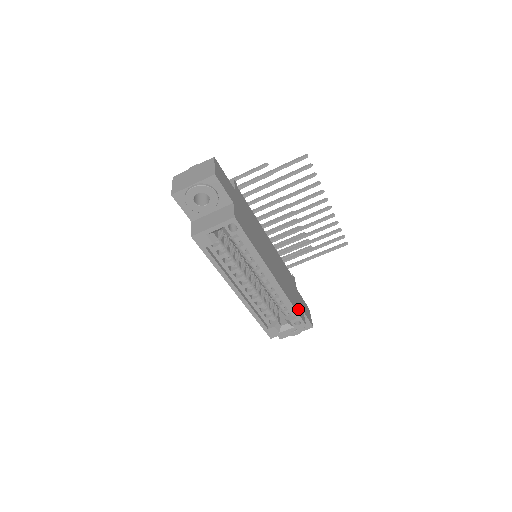
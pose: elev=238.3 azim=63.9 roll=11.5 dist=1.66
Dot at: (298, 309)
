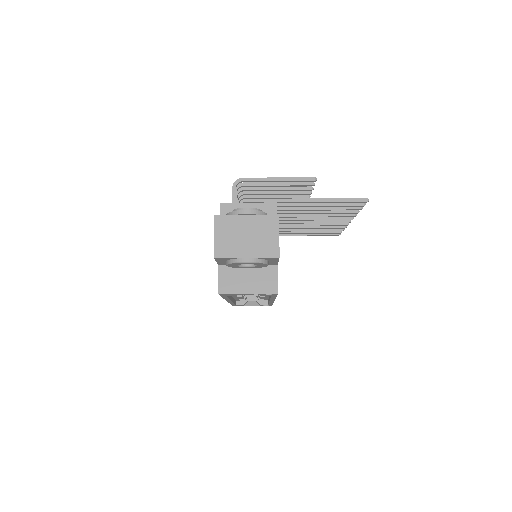
Dot at: occluded
